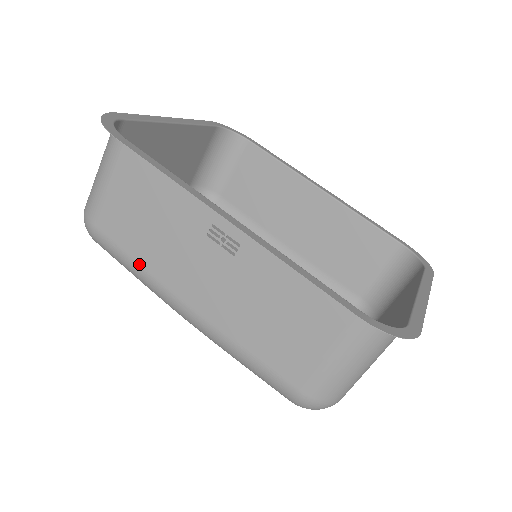
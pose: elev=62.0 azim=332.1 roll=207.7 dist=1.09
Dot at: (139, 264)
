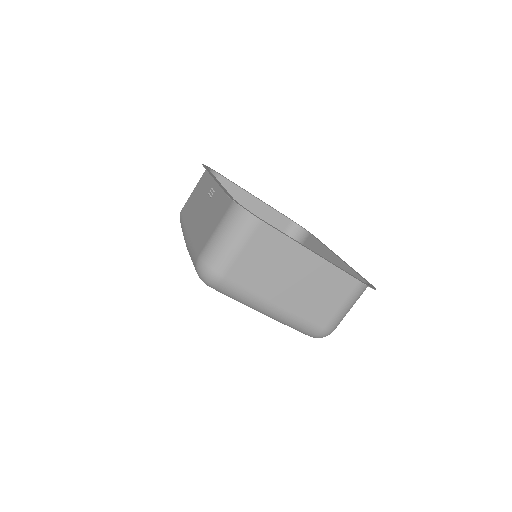
Dot at: (184, 220)
